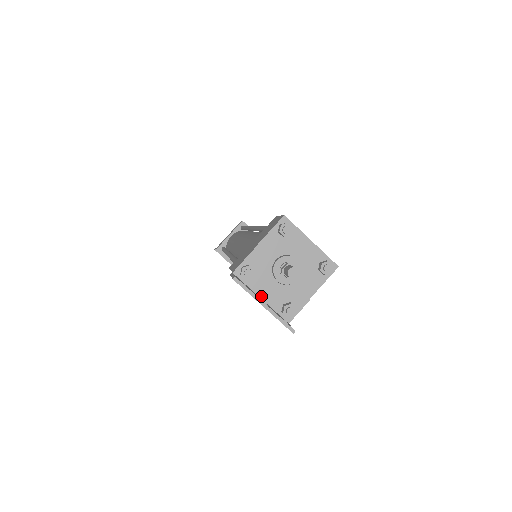
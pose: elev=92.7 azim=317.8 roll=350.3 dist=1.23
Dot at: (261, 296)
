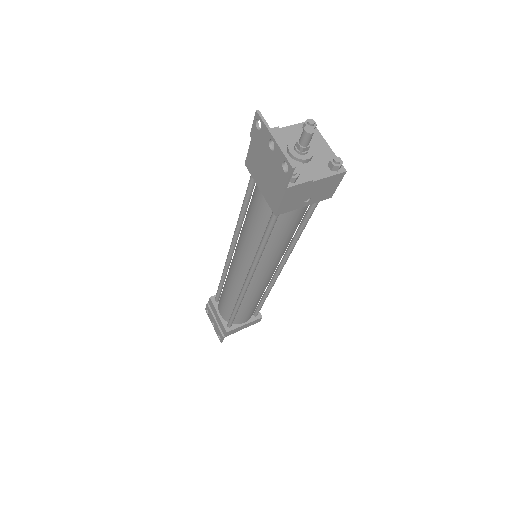
Dot at: occluded
